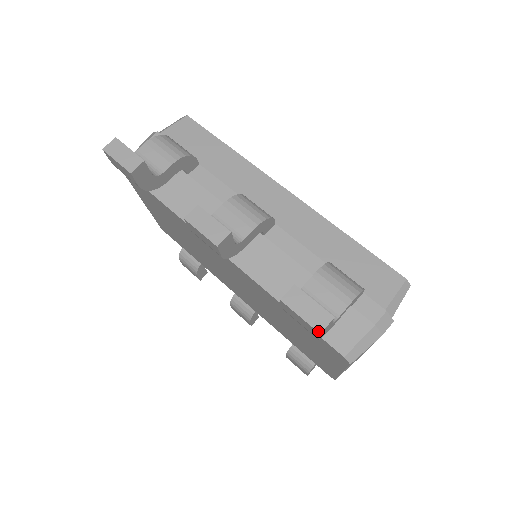
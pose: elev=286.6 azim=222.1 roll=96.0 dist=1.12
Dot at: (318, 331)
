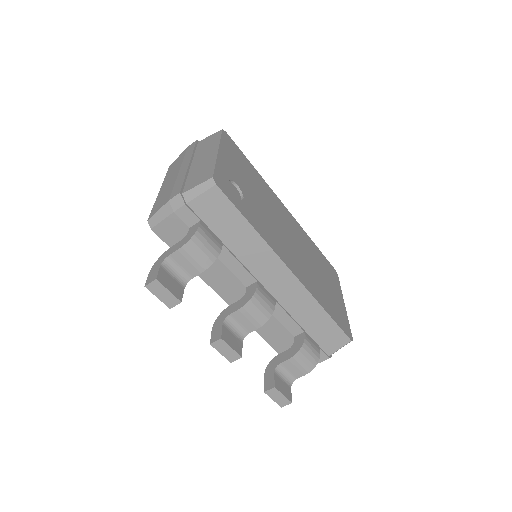
Dot at: (281, 407)
